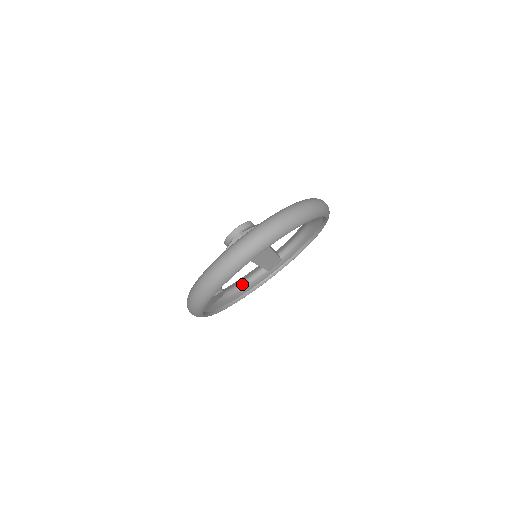
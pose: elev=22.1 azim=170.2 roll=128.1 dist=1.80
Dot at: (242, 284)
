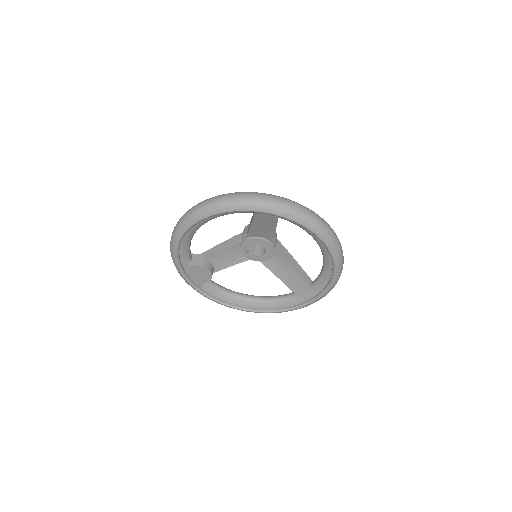
Dot at: (270, 297)
